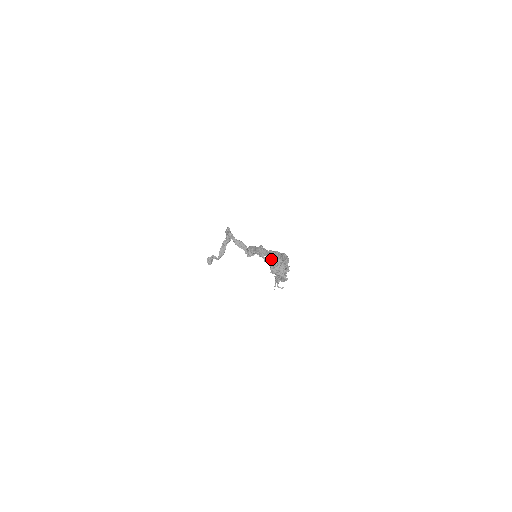
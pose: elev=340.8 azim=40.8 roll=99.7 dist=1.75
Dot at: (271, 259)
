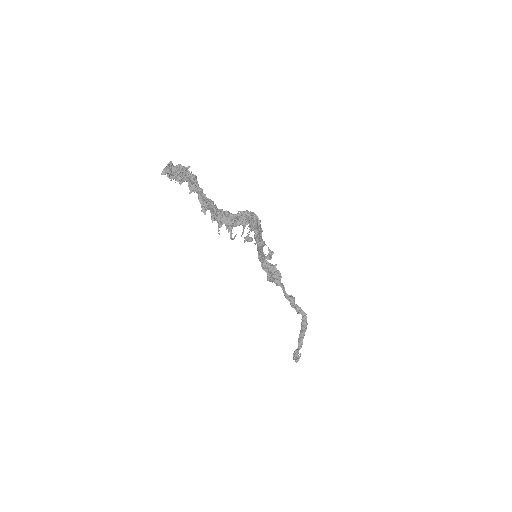
Dot at: occluded
